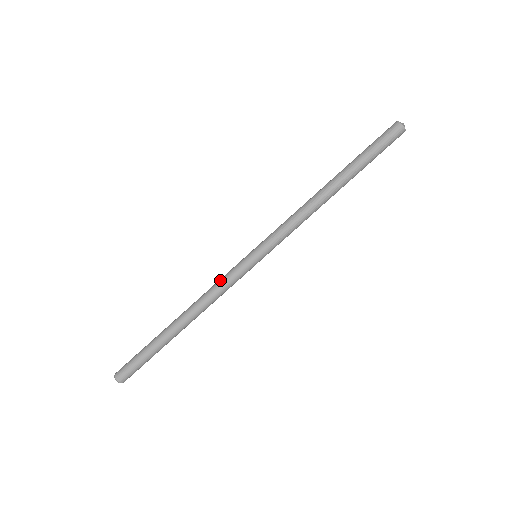
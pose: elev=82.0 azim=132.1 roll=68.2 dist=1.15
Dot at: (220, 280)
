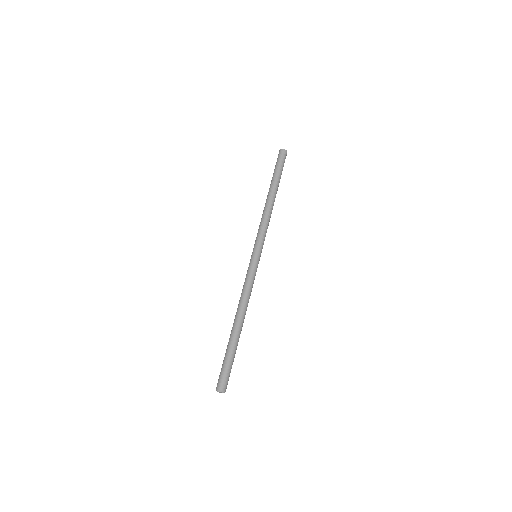
Dot at: (244, 282)
